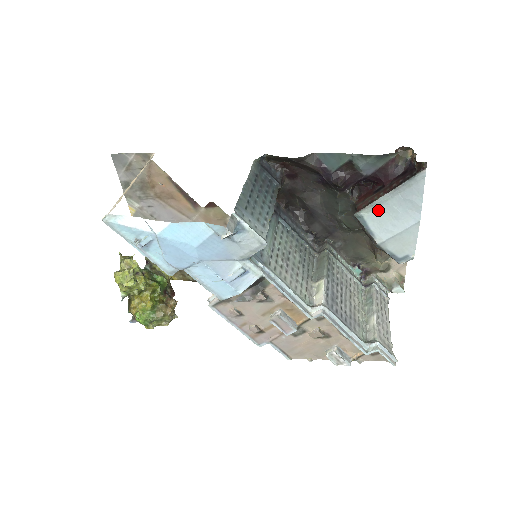
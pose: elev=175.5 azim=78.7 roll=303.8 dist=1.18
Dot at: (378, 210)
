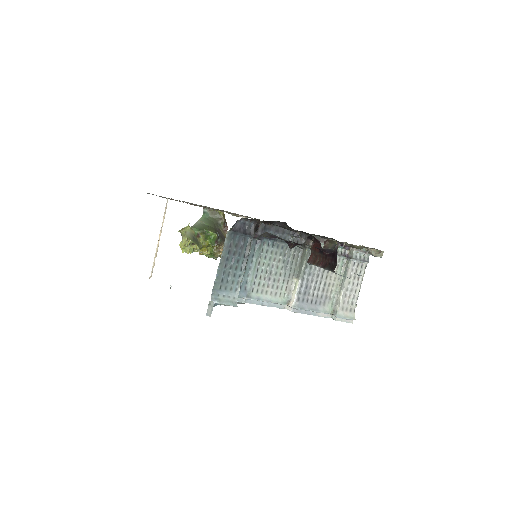
Dot at: occluded
